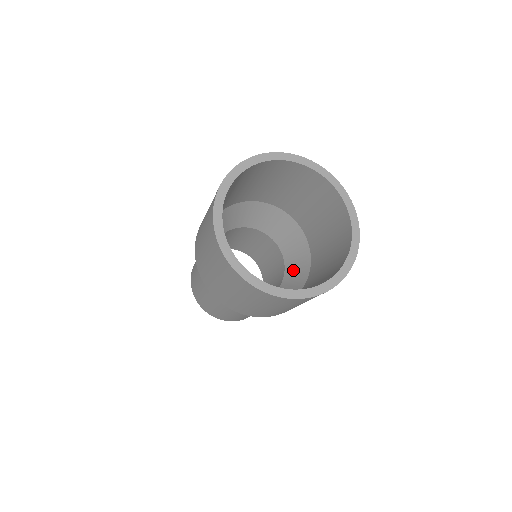
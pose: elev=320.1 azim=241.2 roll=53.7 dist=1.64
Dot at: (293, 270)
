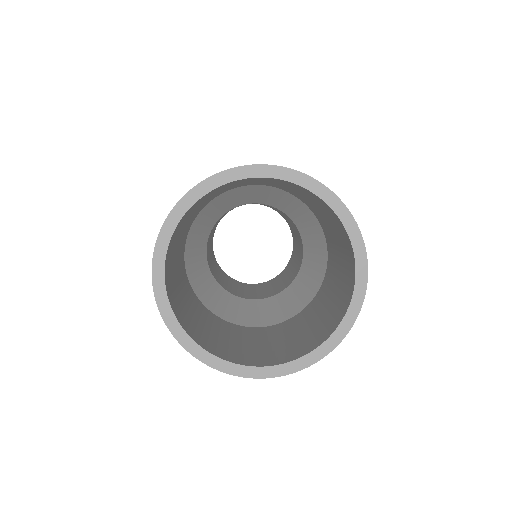
Dot at: (311, 252)
